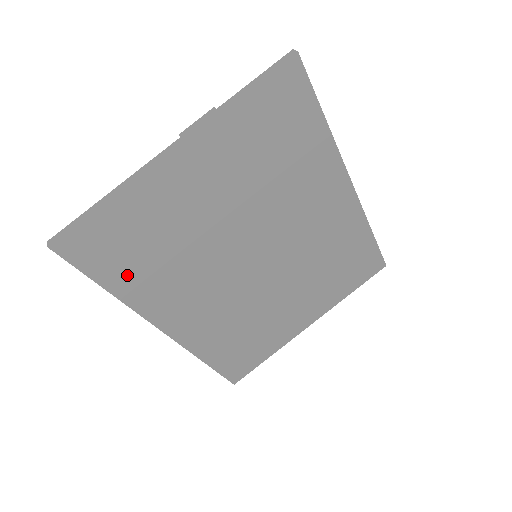
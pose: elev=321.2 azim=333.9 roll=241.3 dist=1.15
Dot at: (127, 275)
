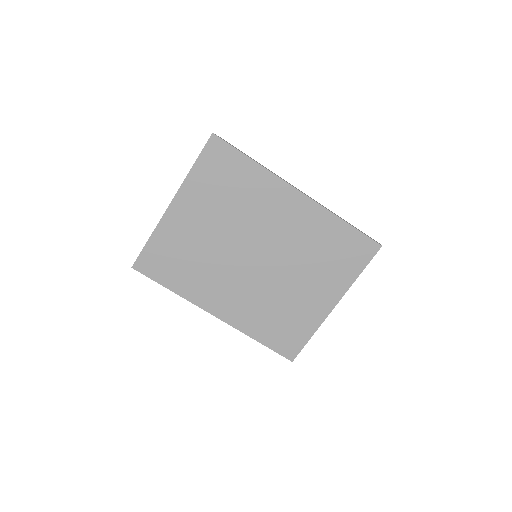
Dot at: (176, 279)
